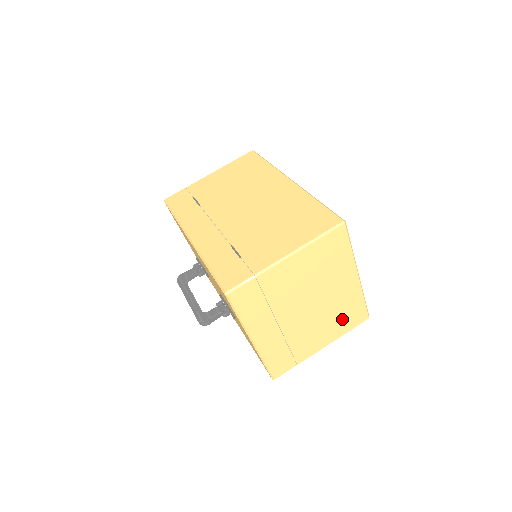
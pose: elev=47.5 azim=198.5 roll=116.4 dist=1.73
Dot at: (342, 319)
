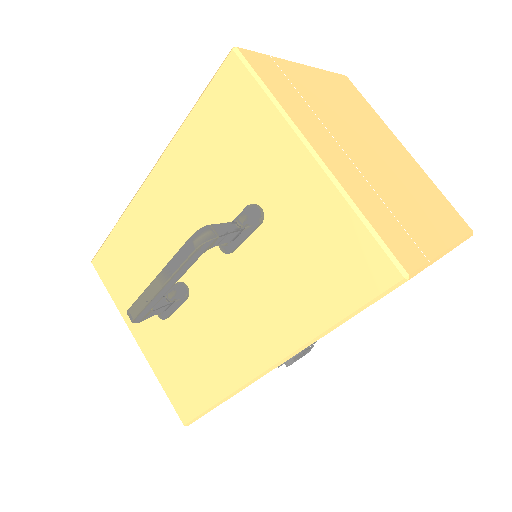
Dot at: (435, 207)
